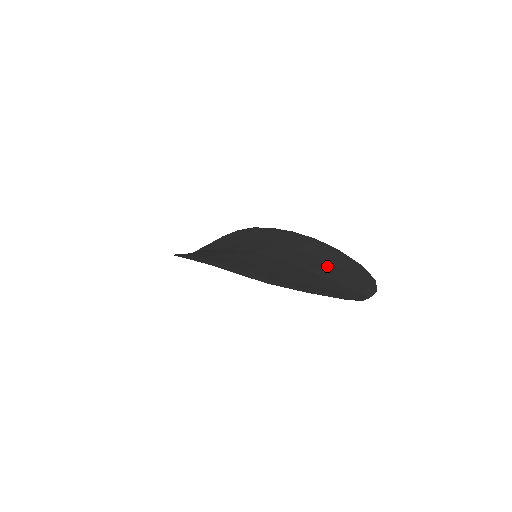
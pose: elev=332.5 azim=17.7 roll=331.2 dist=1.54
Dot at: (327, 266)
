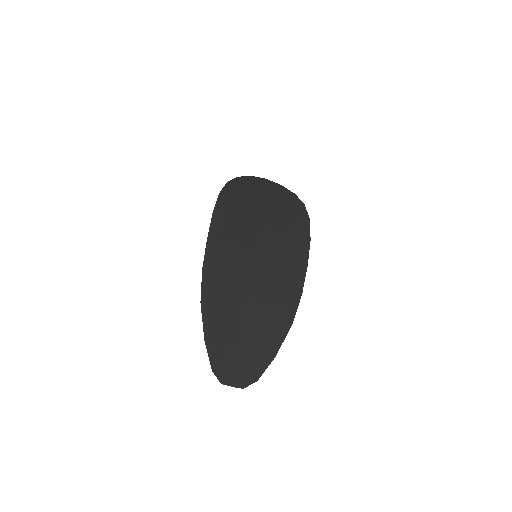
Dot at: (260, 330)
